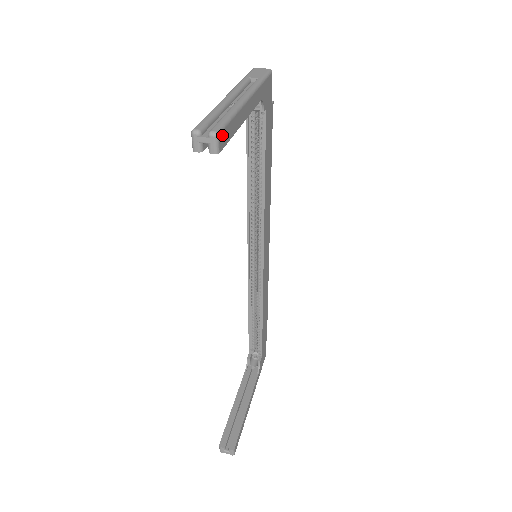
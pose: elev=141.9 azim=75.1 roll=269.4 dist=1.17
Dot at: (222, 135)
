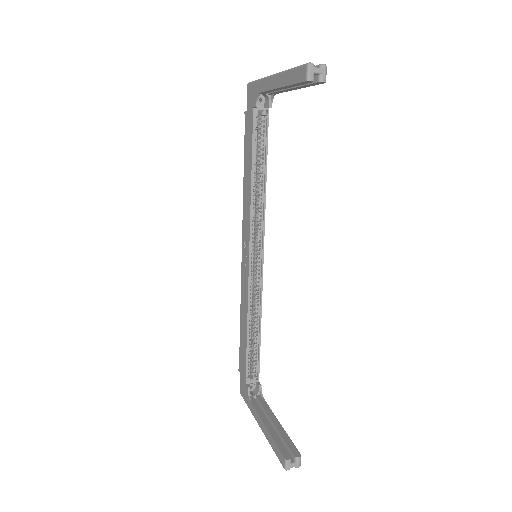
Dot at: occluded
